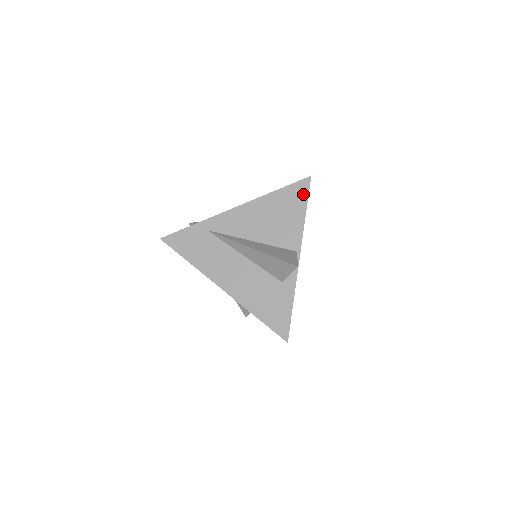
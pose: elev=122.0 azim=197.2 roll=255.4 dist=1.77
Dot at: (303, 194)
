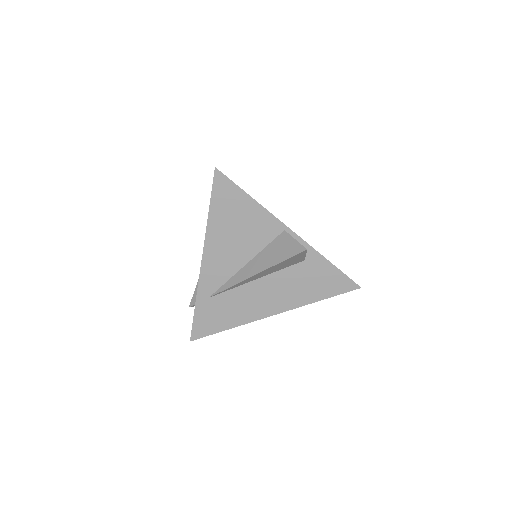
Dot at: (230, 188)
